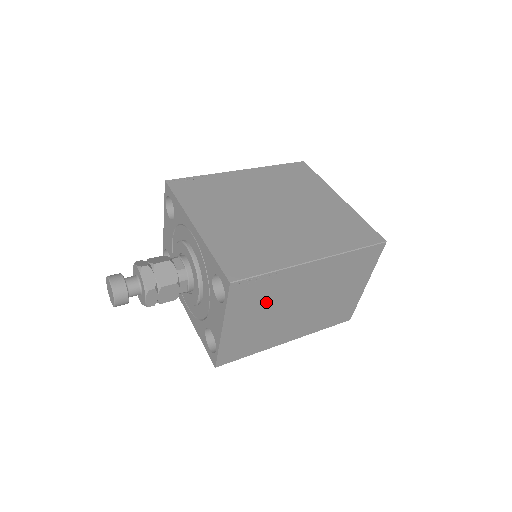
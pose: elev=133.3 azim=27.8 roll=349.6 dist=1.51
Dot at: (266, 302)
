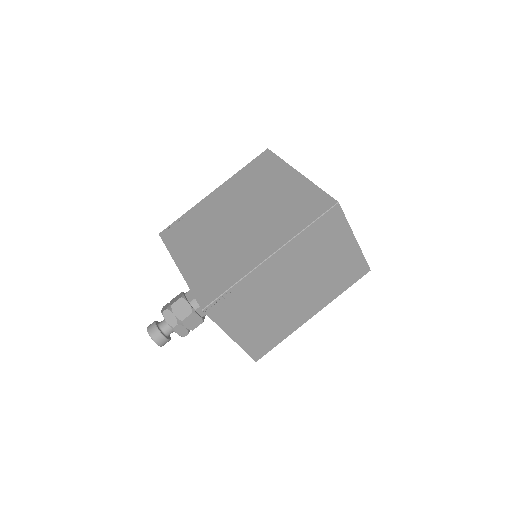
Dot at: (253, 304)
